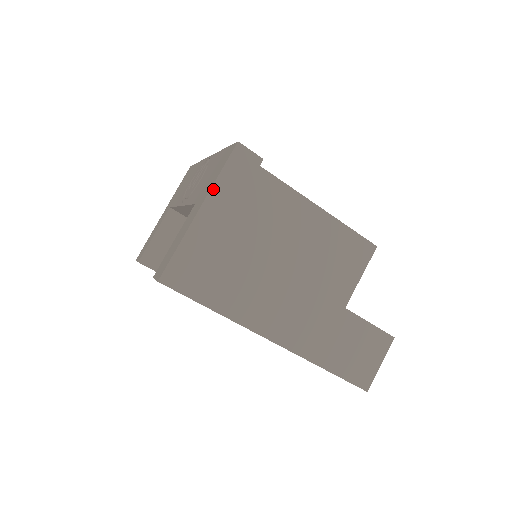
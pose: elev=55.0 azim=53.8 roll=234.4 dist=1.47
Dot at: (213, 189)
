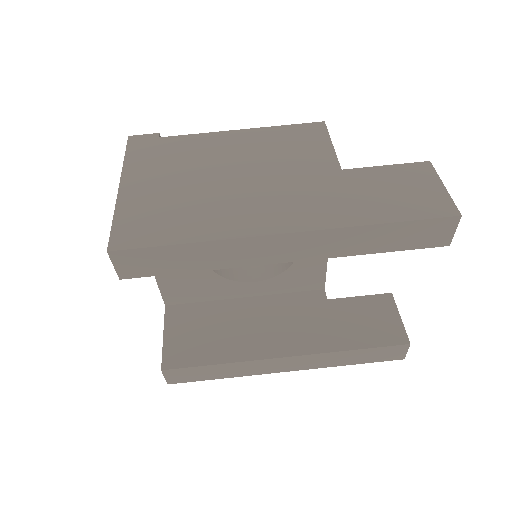
Dot at: (124, 169)
